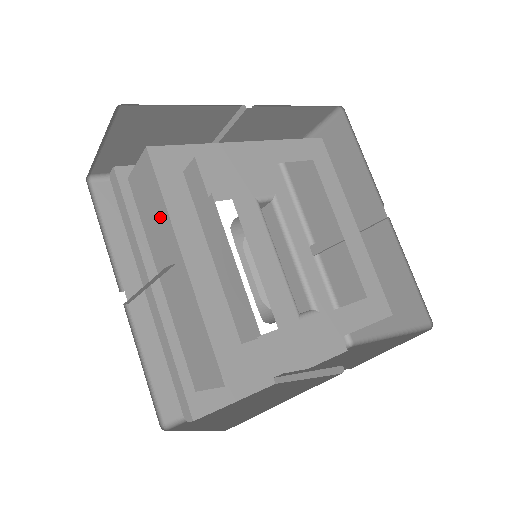
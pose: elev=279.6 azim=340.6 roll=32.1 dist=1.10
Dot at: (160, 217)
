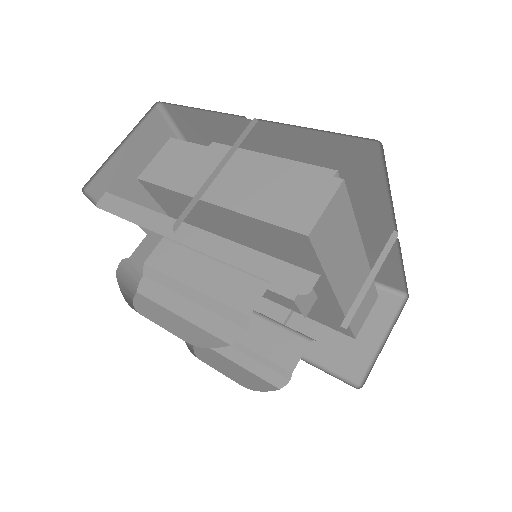
Dot at: (200, 159)
